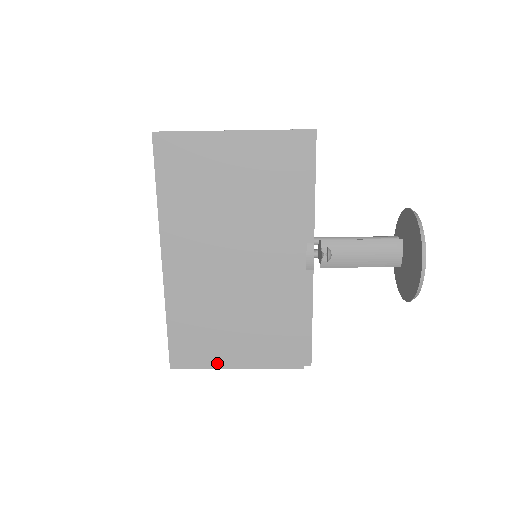
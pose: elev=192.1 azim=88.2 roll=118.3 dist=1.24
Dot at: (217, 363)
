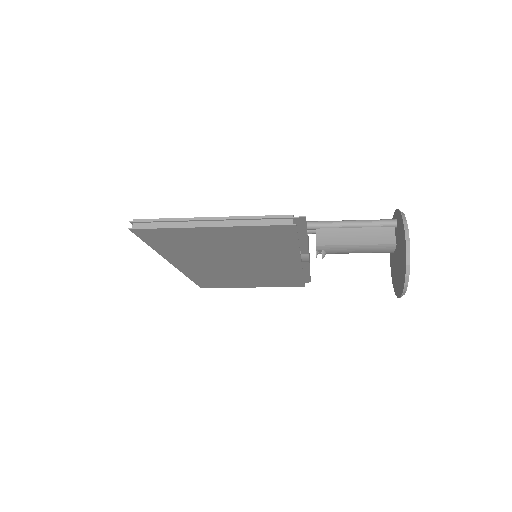
Dot at: (236, 287)
